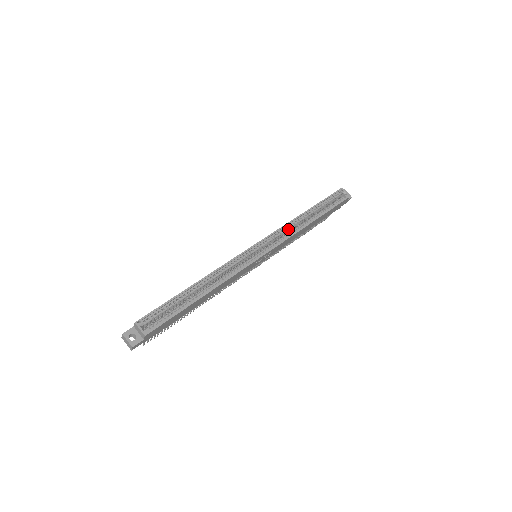
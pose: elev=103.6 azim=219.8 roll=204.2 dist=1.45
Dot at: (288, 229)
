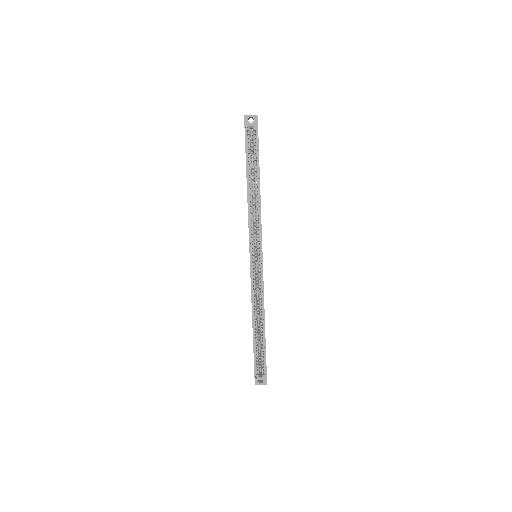
Dot at: (253, 218)
